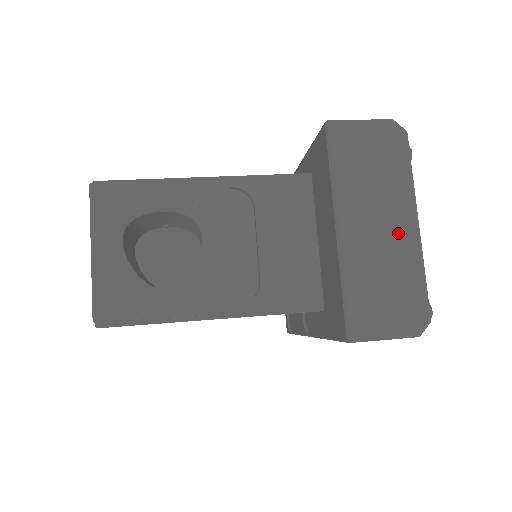
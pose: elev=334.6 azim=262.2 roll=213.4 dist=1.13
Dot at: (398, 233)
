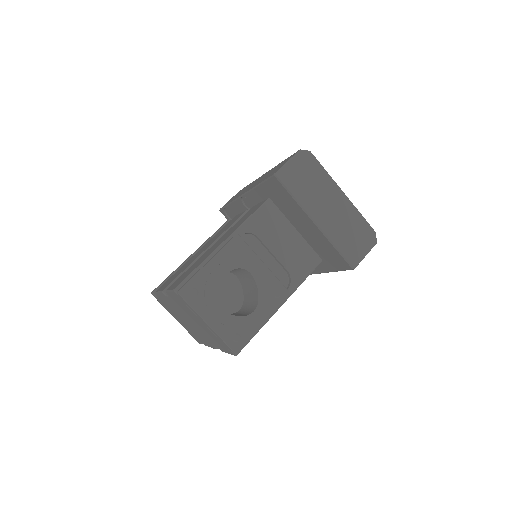
Dot at: (340, 205)
